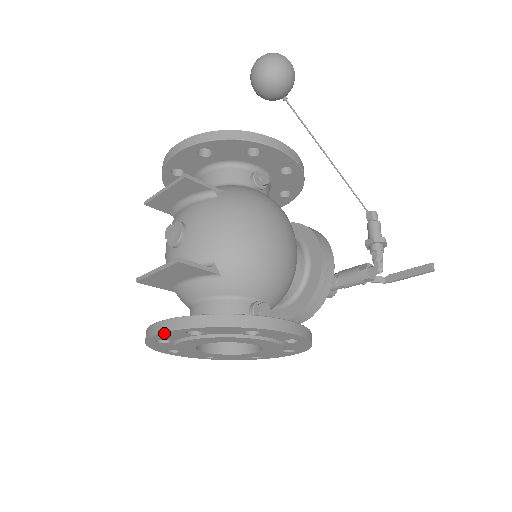
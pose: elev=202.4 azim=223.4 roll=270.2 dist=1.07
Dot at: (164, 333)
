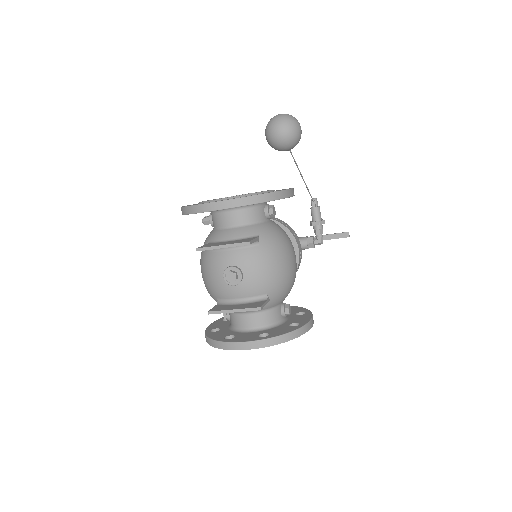
Dot at: (247, 349)
